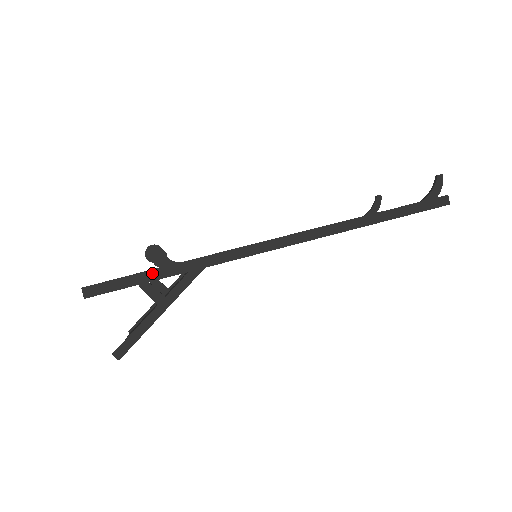
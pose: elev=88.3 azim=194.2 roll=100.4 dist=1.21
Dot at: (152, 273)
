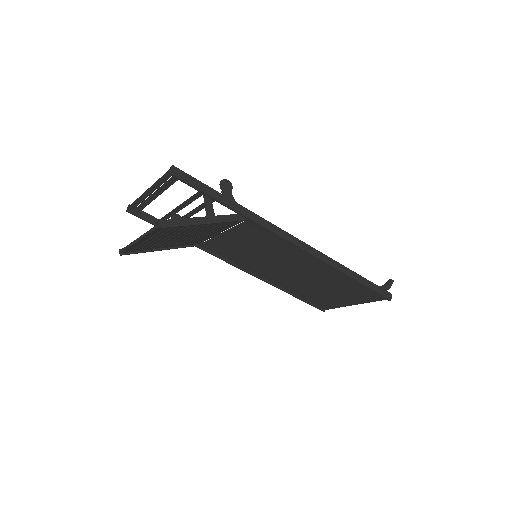
Dot at: (219, 194)
